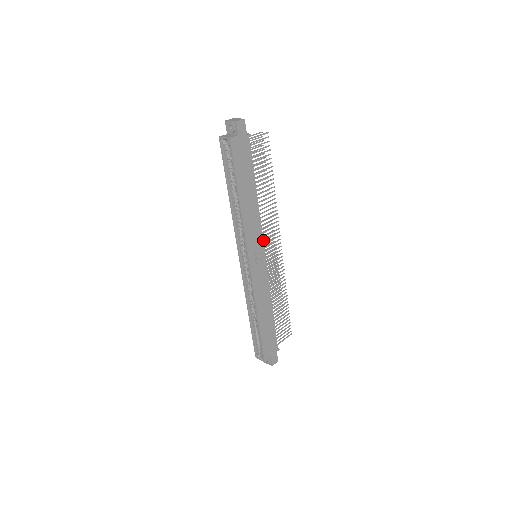
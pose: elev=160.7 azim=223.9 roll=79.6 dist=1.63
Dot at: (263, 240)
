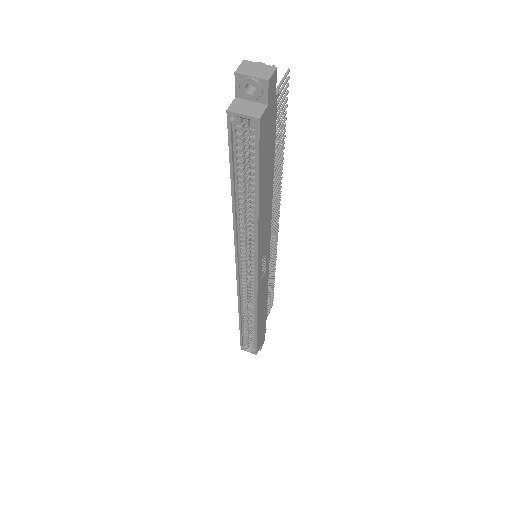
Dot at: occluded
